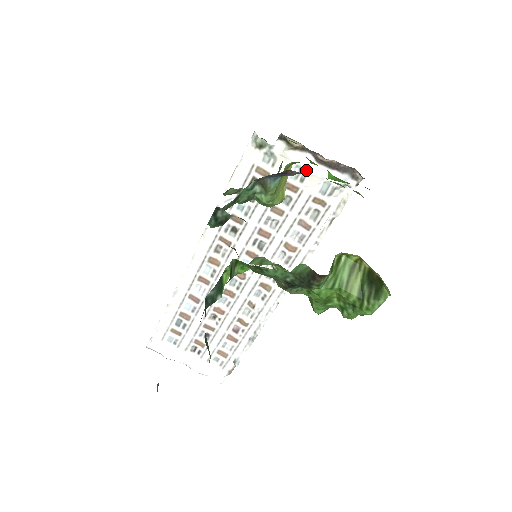
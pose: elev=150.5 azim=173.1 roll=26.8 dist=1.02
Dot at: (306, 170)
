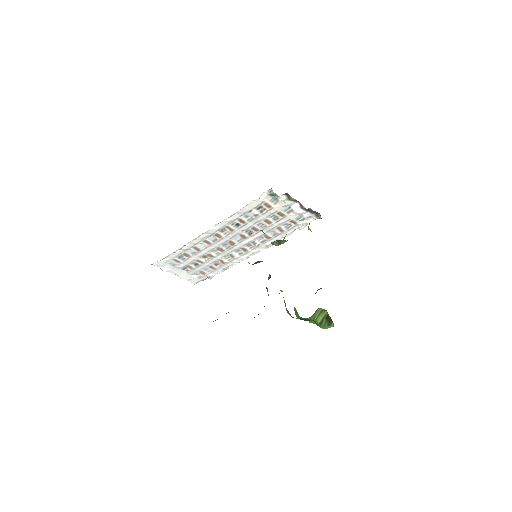
Dot at: (293, 209)
